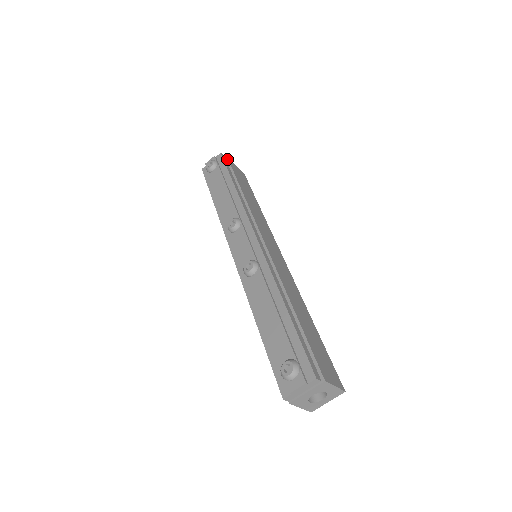
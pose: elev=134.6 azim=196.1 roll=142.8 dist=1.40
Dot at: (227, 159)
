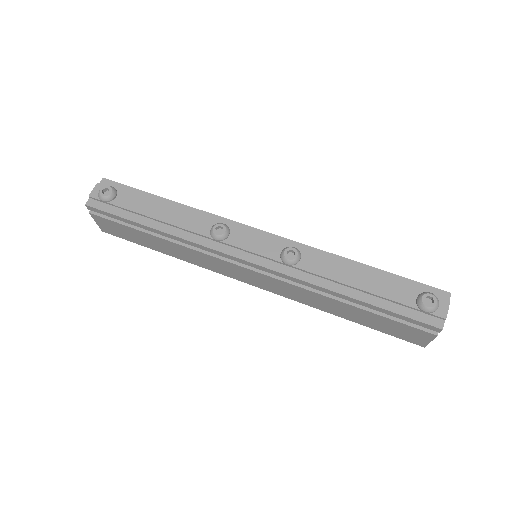
Dot at: occluded
